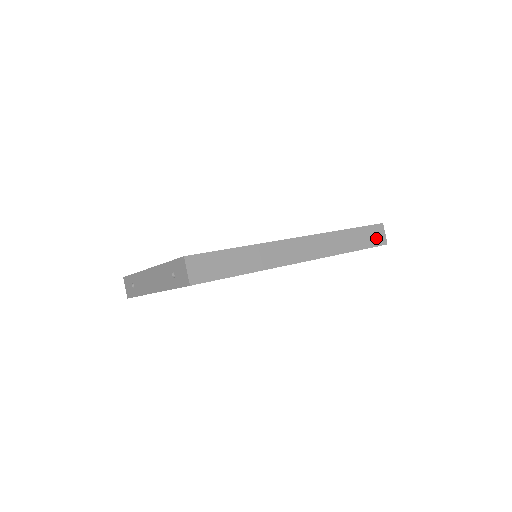
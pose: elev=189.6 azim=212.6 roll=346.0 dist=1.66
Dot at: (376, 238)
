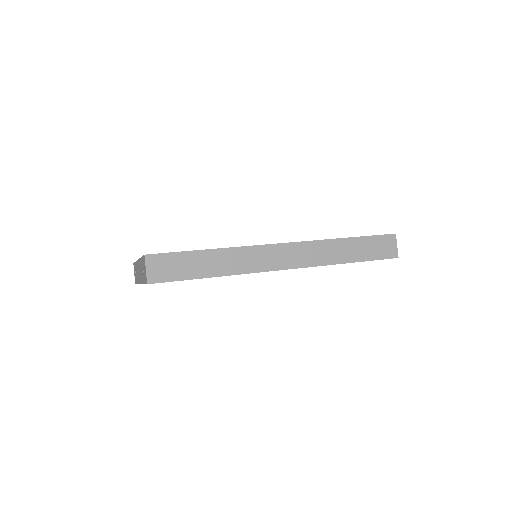
Dot at: (384, 250)
